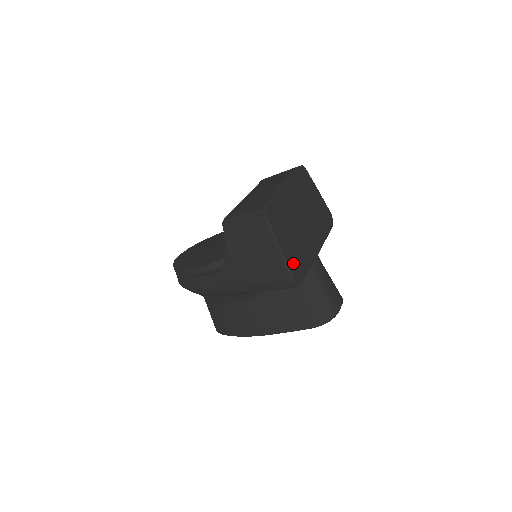
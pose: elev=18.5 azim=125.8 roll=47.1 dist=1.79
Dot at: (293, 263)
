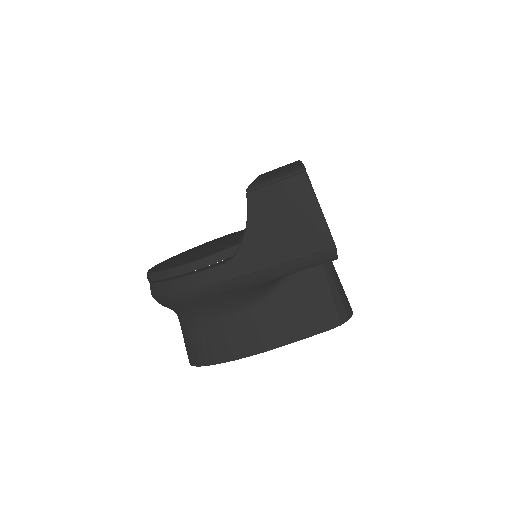
Dot at: occluded
